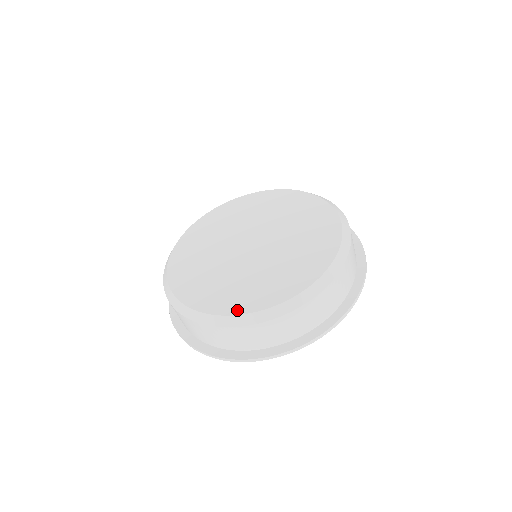
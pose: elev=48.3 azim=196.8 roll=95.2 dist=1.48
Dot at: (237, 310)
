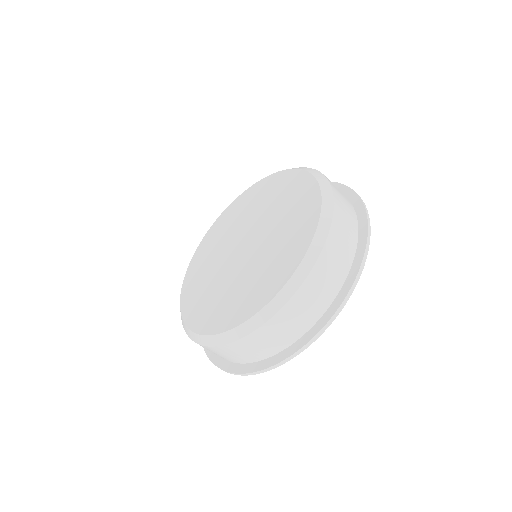
Dot at: (303, 250)
